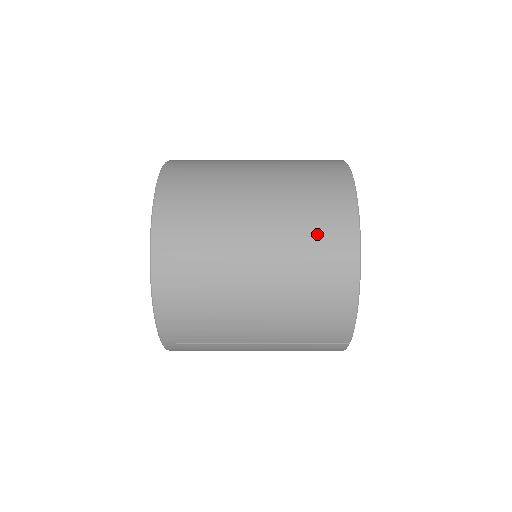
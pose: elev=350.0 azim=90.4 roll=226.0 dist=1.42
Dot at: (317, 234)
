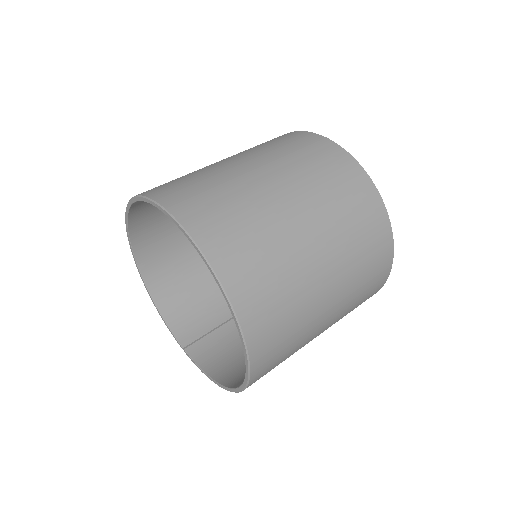
Dot at: occluded
